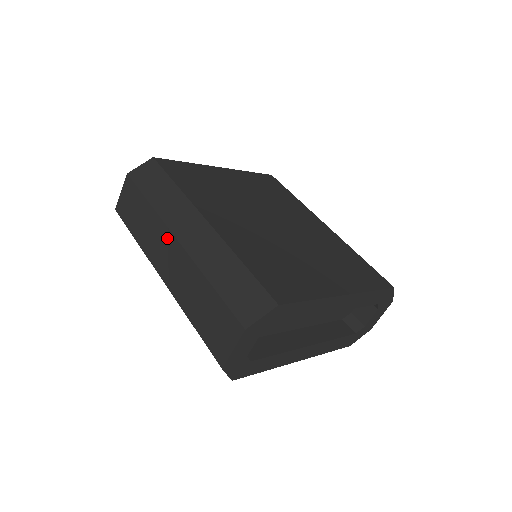
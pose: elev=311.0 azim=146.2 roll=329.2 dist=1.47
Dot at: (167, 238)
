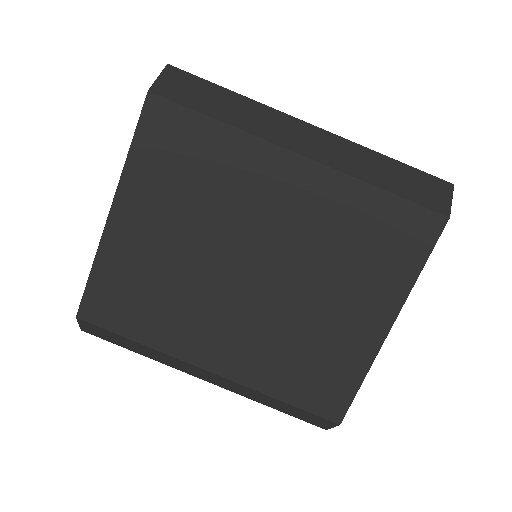
Dot at: occluded
